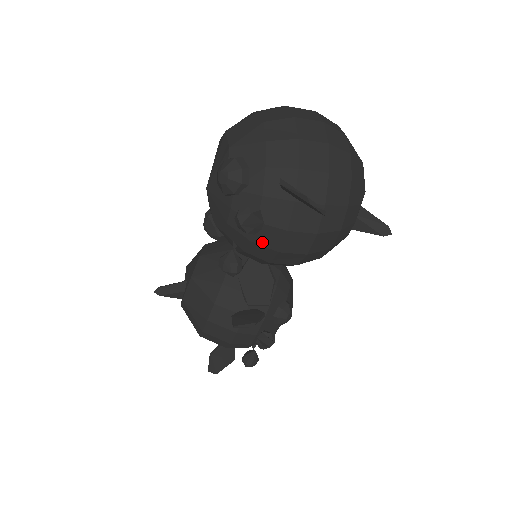
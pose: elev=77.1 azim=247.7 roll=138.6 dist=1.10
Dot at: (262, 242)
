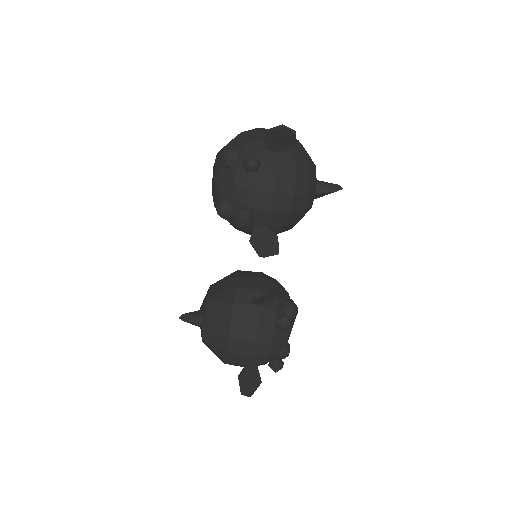
Dot at: (262, 188)
